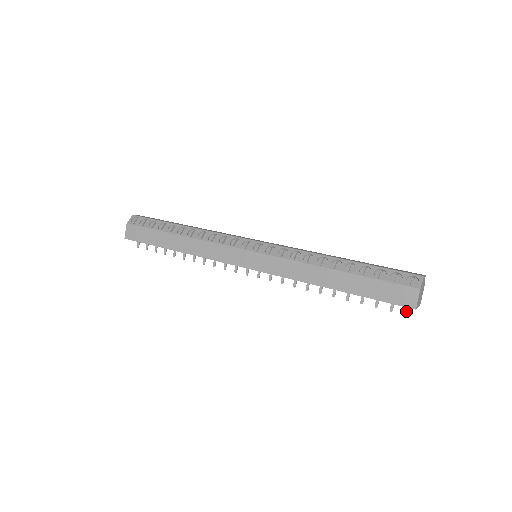
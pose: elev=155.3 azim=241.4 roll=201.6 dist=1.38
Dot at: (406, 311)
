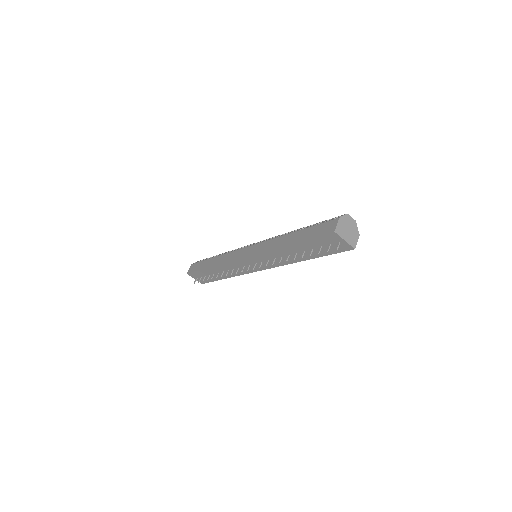
Dot at: (336, 246)
